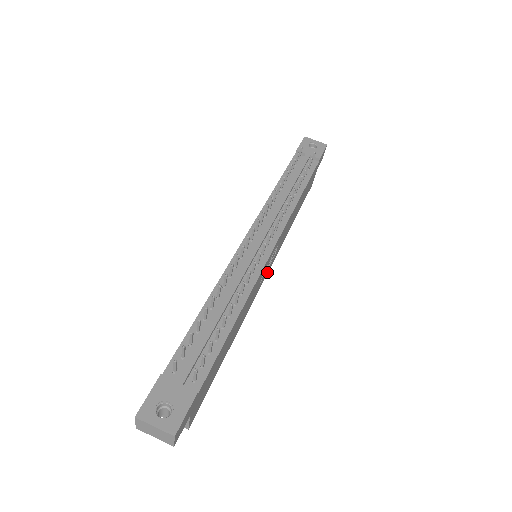
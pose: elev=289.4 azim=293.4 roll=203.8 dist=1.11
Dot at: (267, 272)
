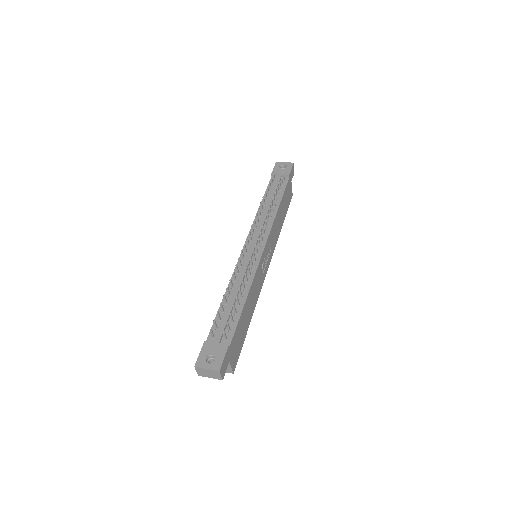
Dot at: (268, 265)
